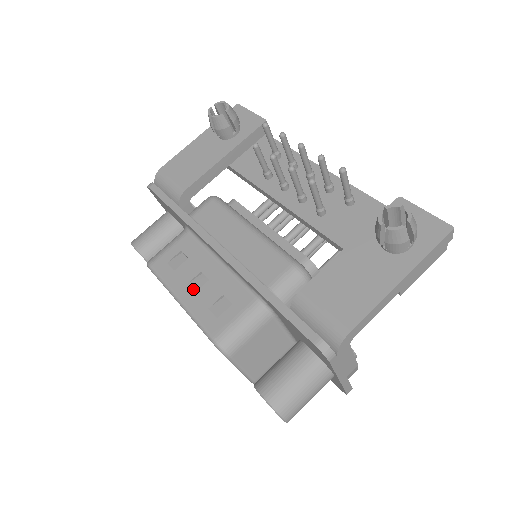
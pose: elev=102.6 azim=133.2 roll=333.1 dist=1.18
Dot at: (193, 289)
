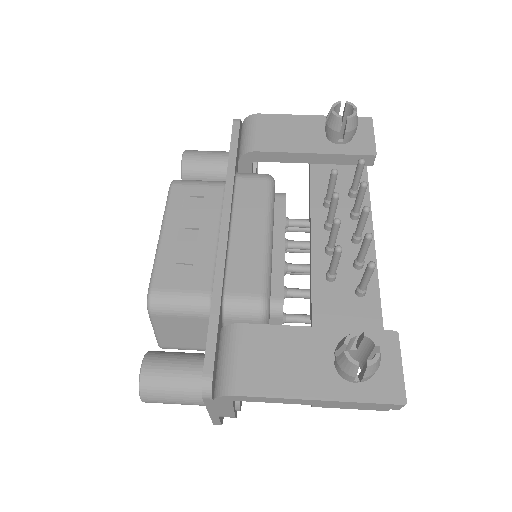
Dot at: (179, 236)
